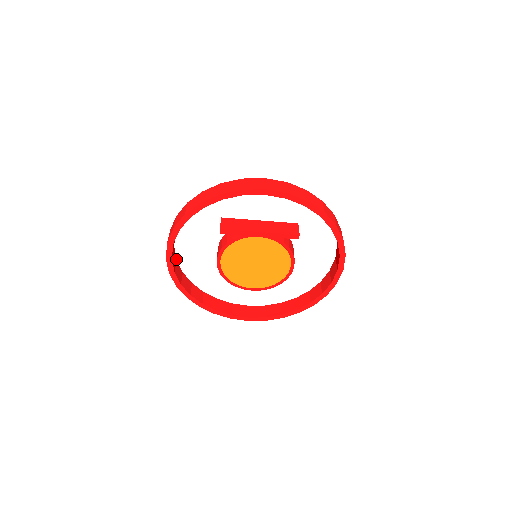
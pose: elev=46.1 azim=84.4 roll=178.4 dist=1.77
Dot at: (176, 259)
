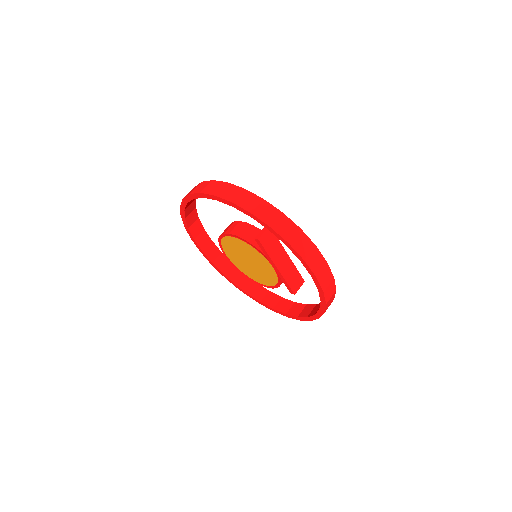
Dot at: occluded
